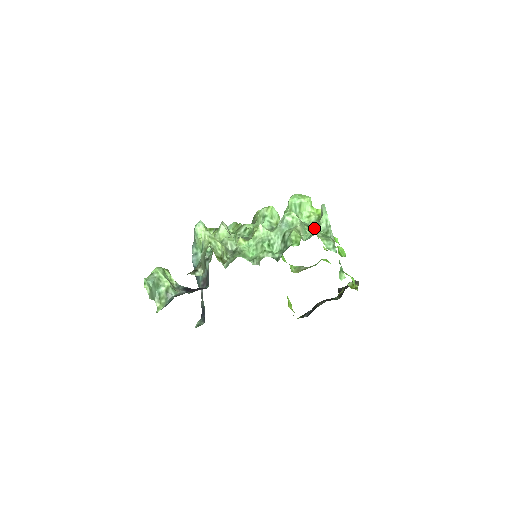
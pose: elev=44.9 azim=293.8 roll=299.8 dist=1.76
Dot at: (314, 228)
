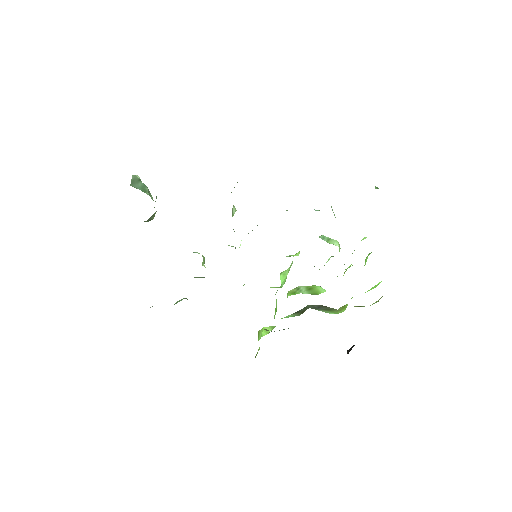
Dot at: occluded
